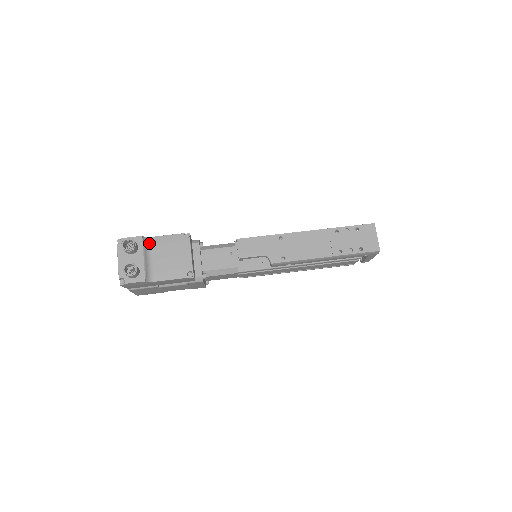
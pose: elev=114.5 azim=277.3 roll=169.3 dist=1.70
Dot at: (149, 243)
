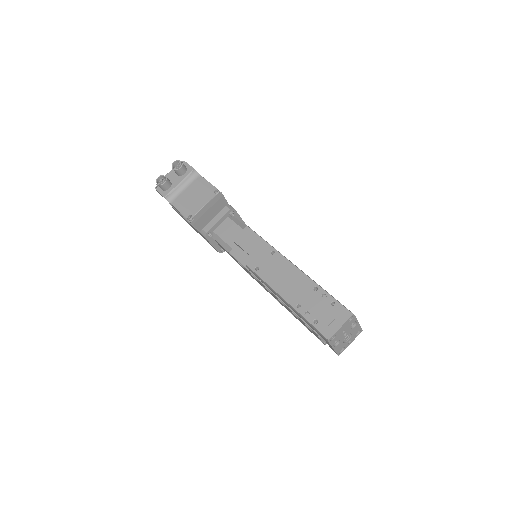
Dot at: (195, 178)
